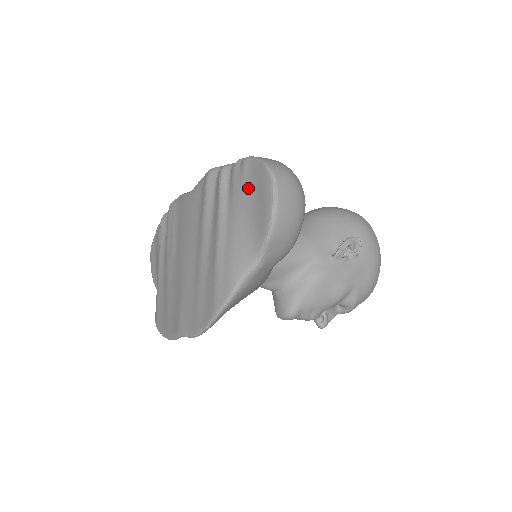
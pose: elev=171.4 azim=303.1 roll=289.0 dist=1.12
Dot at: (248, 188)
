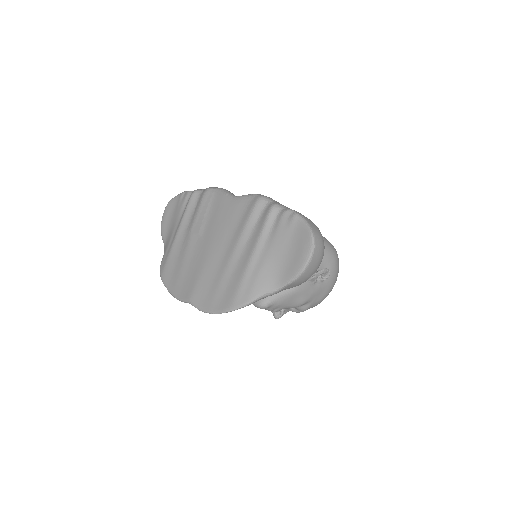
Dot at: (290, 238)
